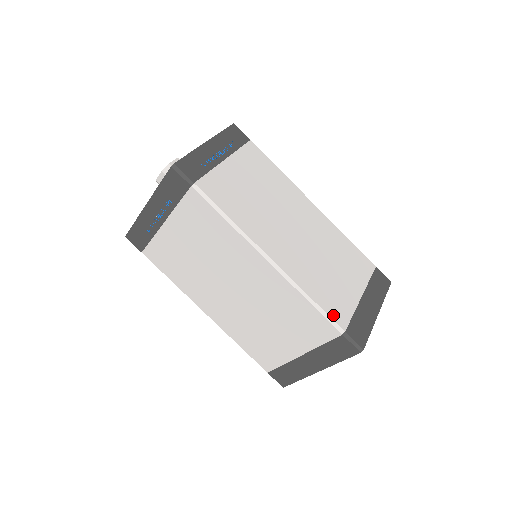
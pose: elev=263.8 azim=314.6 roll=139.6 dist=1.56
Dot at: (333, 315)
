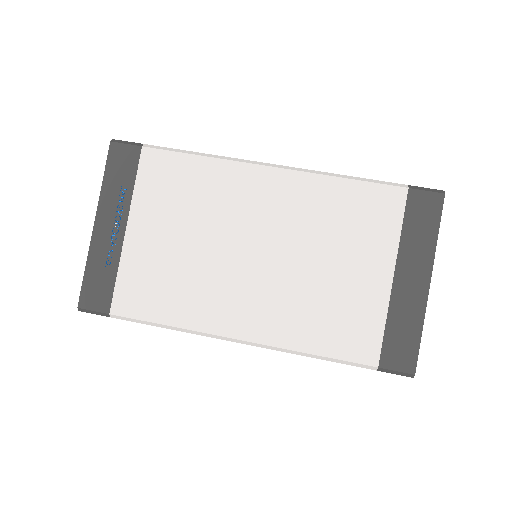
Dot at: (381, 182)
